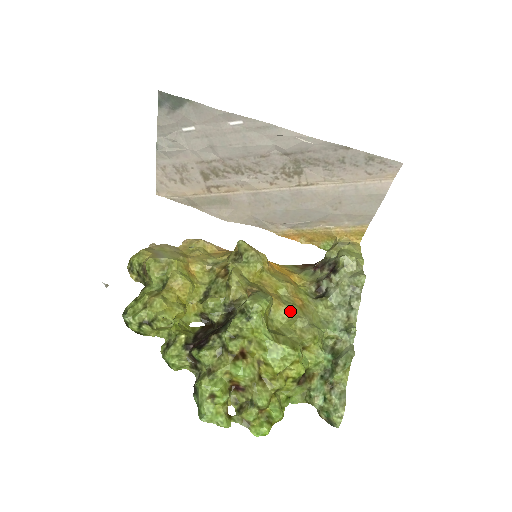
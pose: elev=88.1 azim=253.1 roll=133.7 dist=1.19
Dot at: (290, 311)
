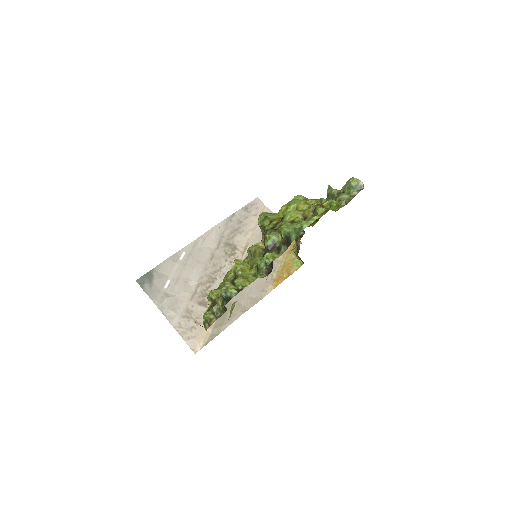
Dot at: occluded
